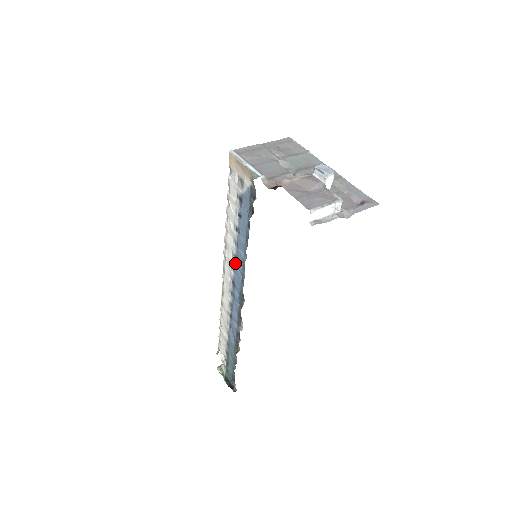
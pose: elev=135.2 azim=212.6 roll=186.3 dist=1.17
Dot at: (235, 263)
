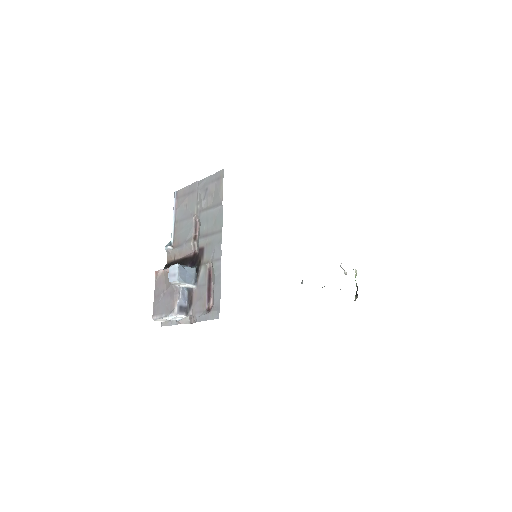
Dot at: occluded
